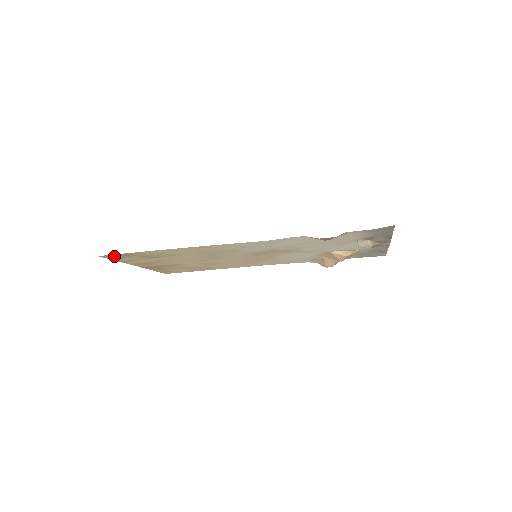
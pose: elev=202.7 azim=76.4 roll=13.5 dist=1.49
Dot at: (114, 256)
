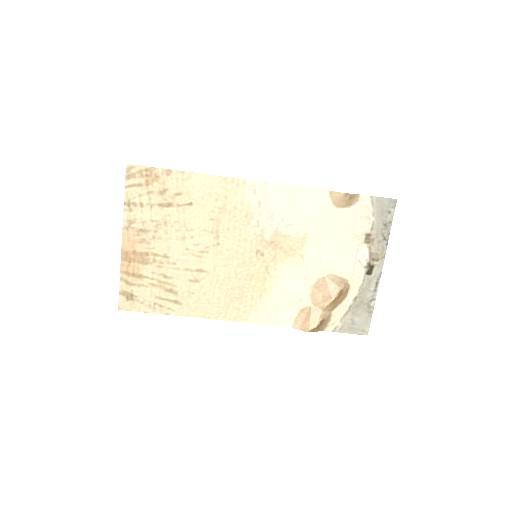
Dot at: (138, 175)
